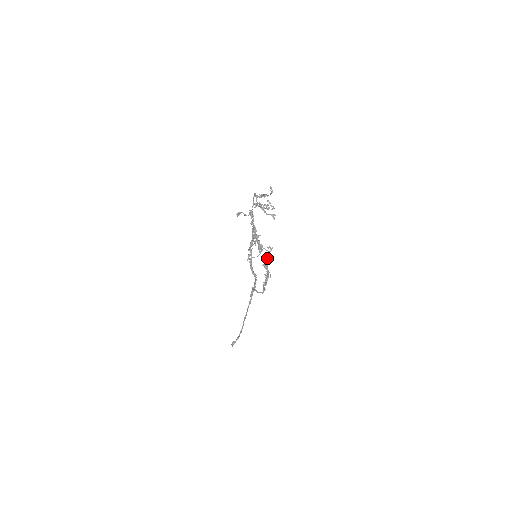
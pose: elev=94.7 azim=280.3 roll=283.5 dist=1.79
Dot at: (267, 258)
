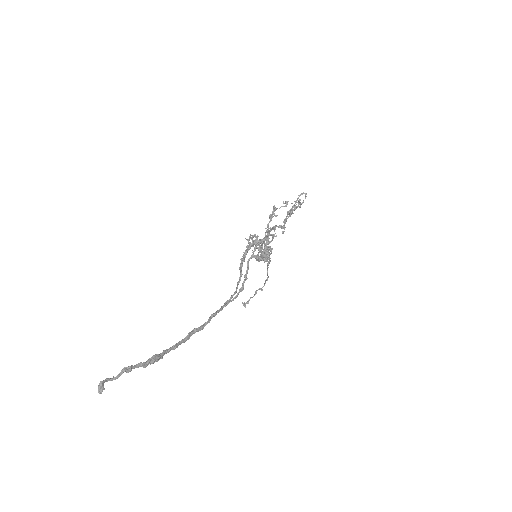
Dot at: (273, 238)
